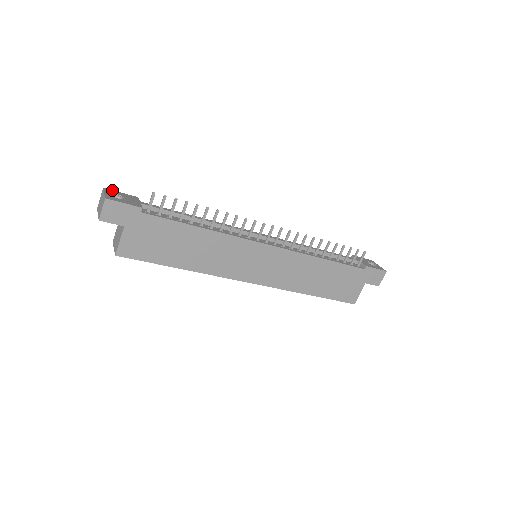
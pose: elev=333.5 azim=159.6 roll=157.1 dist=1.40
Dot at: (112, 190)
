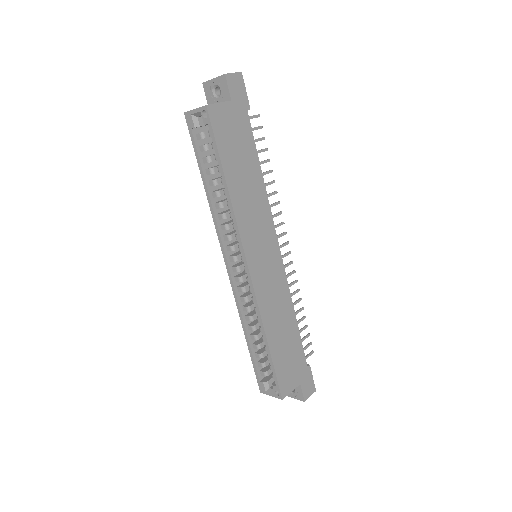
Dot at: occluded
